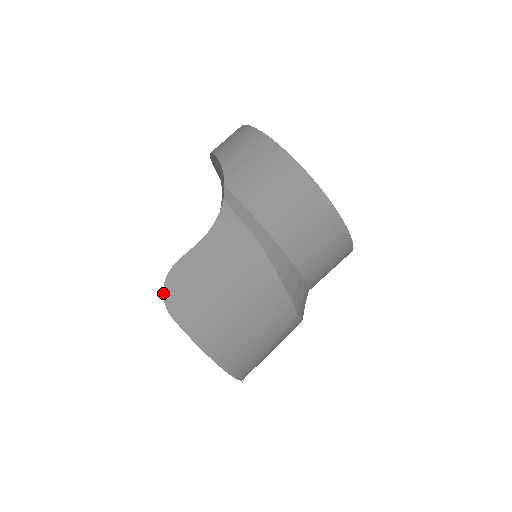
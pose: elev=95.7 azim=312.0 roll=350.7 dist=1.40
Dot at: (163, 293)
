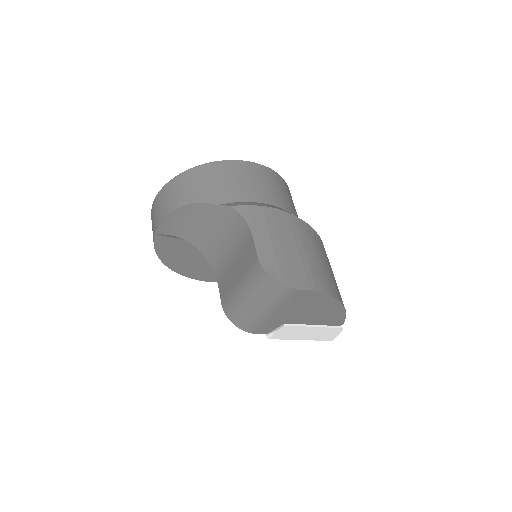
Dot at: (277, 281)
